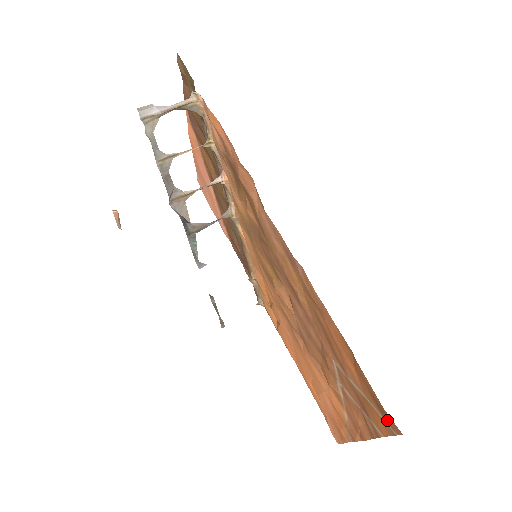
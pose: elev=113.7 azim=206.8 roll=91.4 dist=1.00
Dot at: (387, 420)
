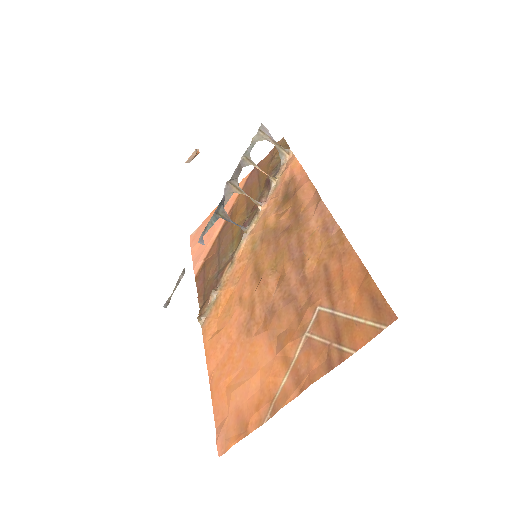
Dot at: (380, 317)
